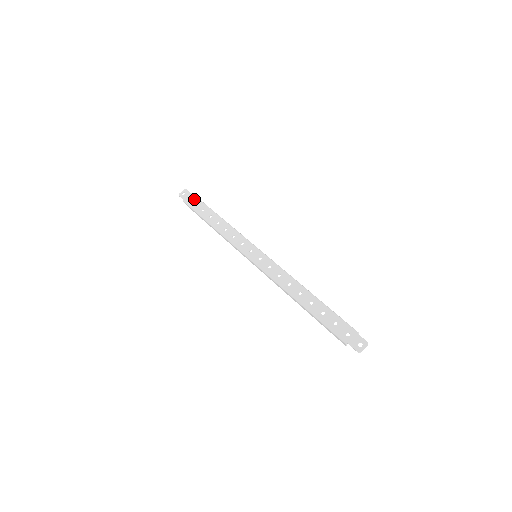
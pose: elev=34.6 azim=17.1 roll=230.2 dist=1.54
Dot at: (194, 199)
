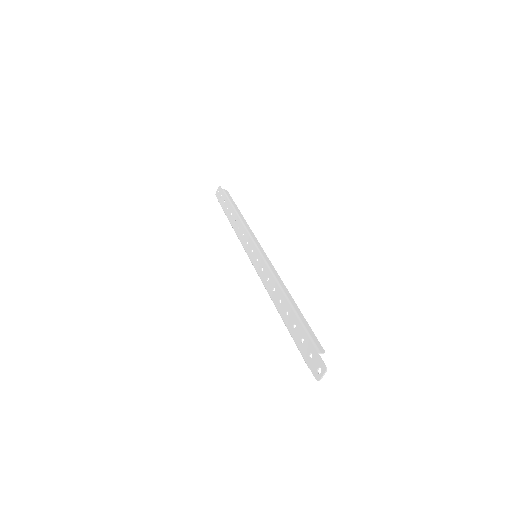
Dot at: (223, 196)
